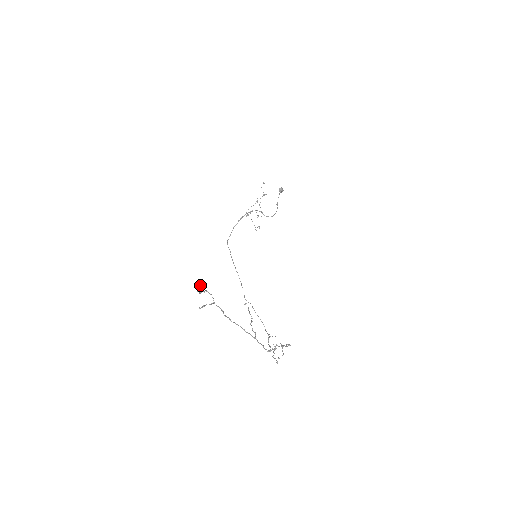
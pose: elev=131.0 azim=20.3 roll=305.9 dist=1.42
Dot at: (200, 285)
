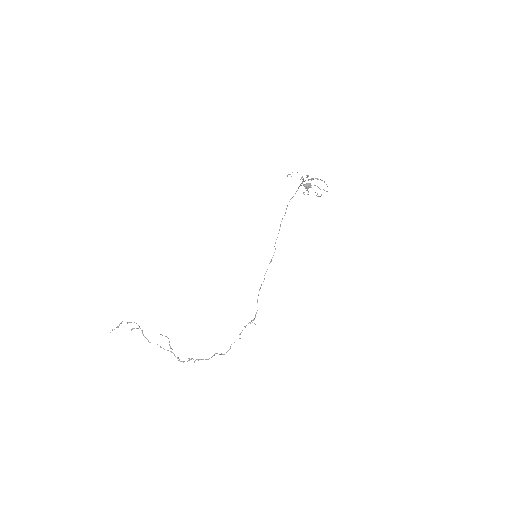
Dot at: (117, 326)
